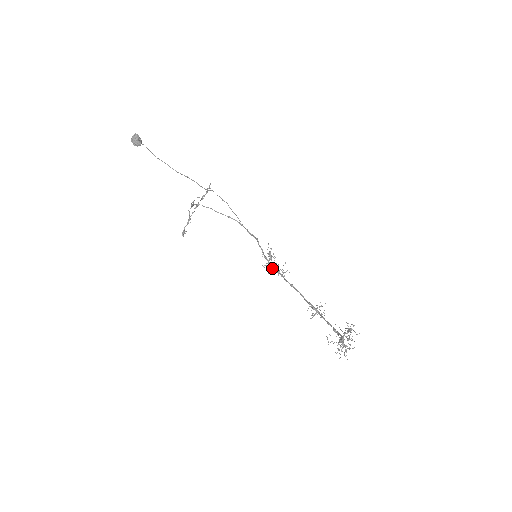
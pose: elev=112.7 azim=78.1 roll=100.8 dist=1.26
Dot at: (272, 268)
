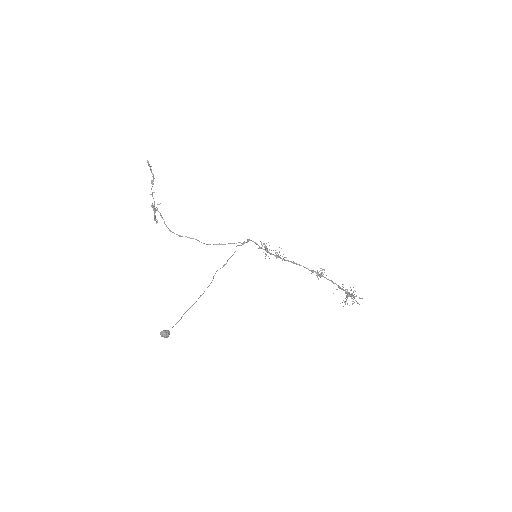
Dot at: occluded
